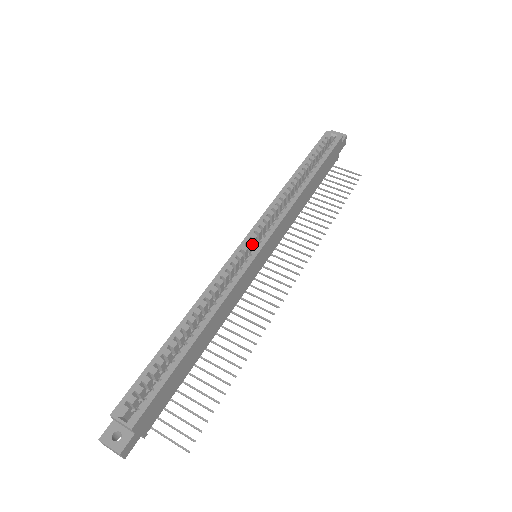
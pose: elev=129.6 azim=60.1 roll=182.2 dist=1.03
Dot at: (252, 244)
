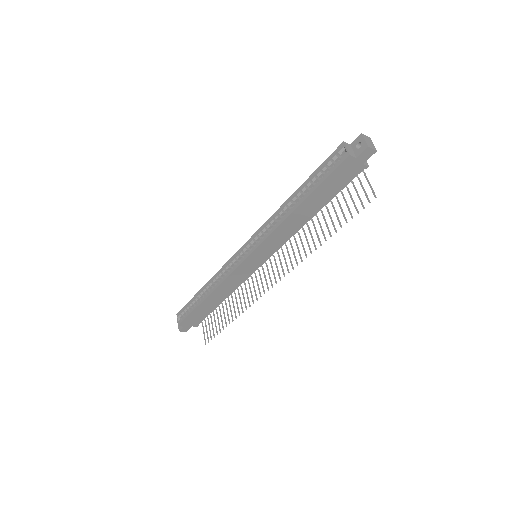
Dot at: (248, 250)
